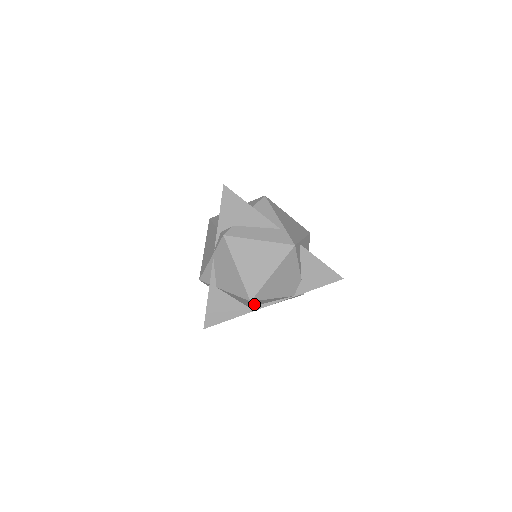
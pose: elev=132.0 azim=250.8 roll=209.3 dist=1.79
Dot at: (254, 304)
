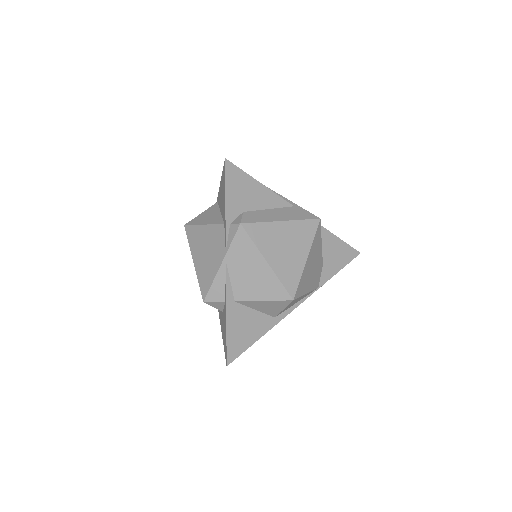
Dot at: (284, 309)
